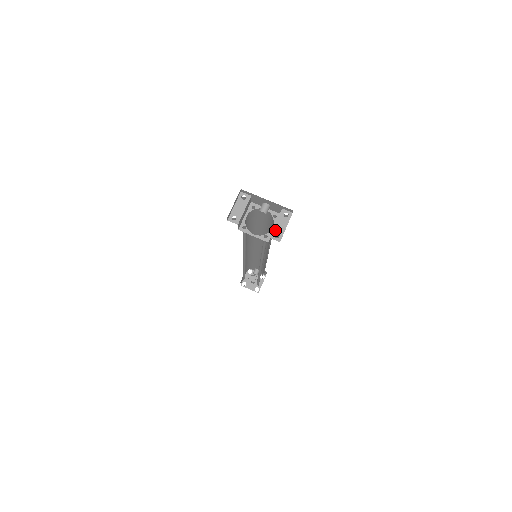
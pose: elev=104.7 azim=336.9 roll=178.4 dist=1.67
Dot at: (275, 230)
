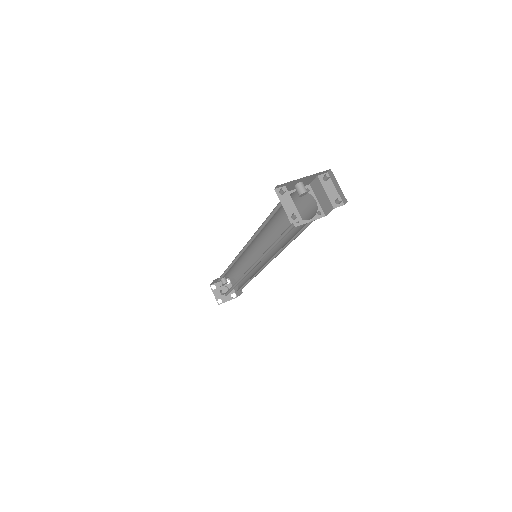
Dot at: (331, 198)
